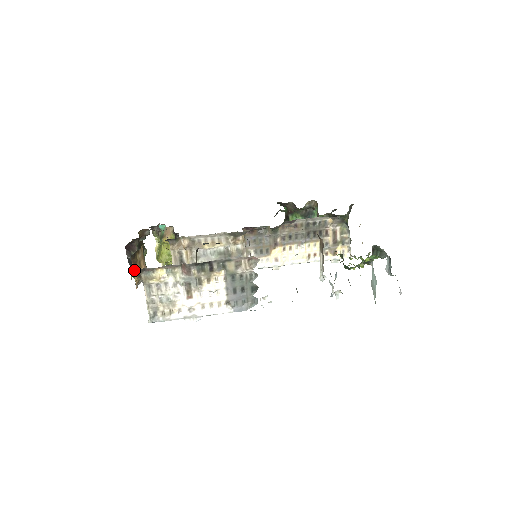
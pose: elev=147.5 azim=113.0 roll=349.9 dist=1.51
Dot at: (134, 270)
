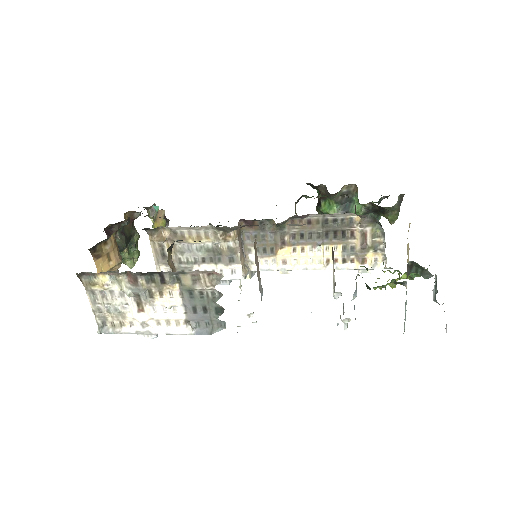
Dot at: (97, 264)
